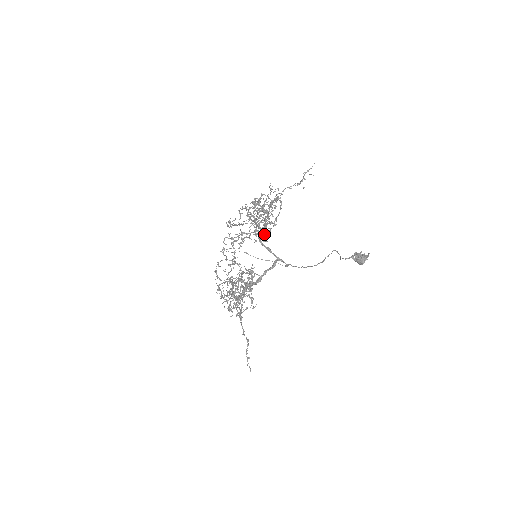
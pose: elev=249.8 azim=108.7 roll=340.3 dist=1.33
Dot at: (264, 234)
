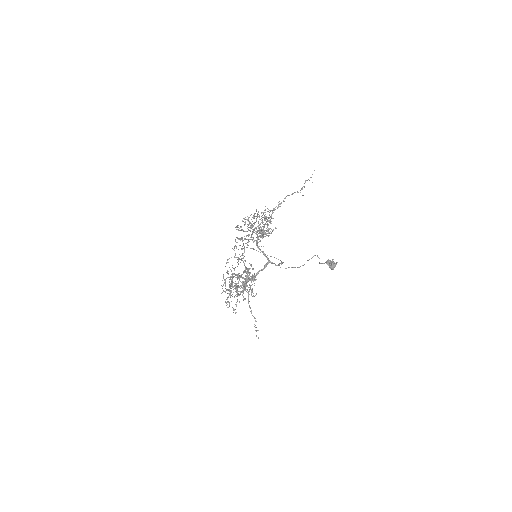
Dot at: (260, 240)
